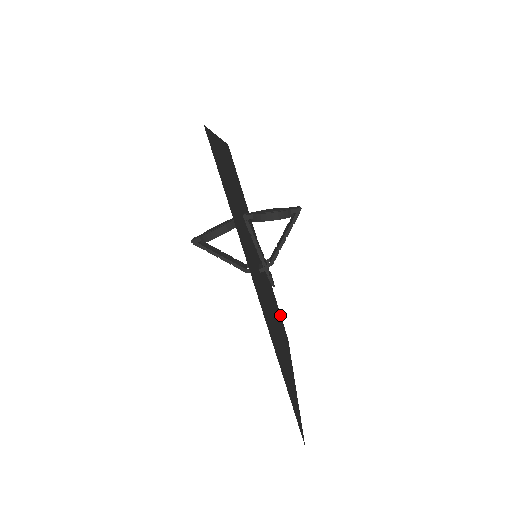
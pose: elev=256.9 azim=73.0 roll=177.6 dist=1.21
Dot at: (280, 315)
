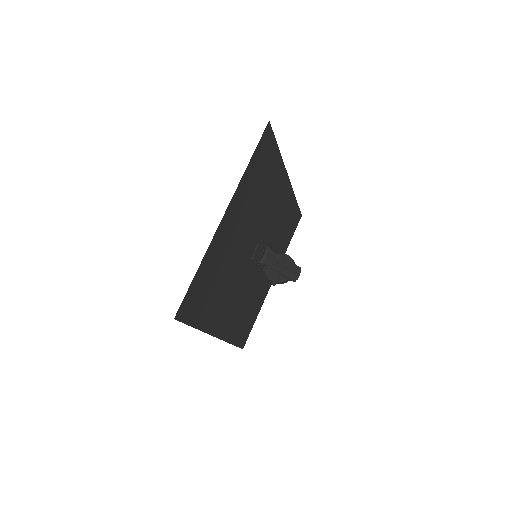
Dot at: (191, 319)
